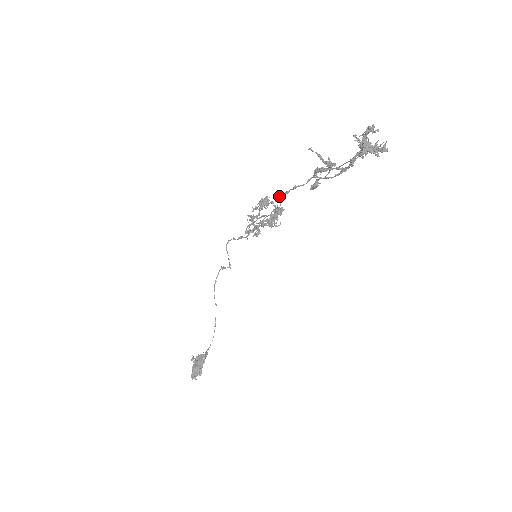
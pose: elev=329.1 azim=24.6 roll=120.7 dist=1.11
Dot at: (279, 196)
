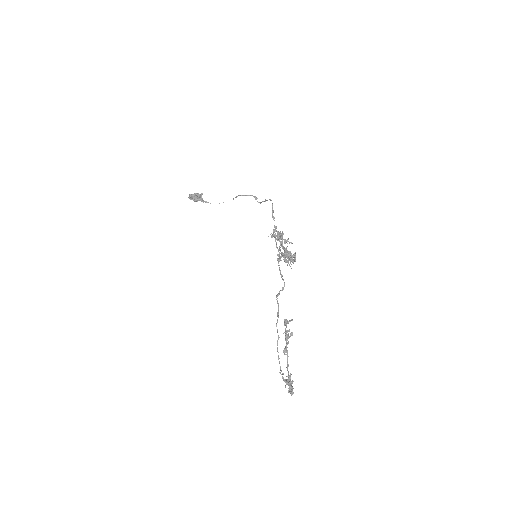
Dot at: (284, 283)
